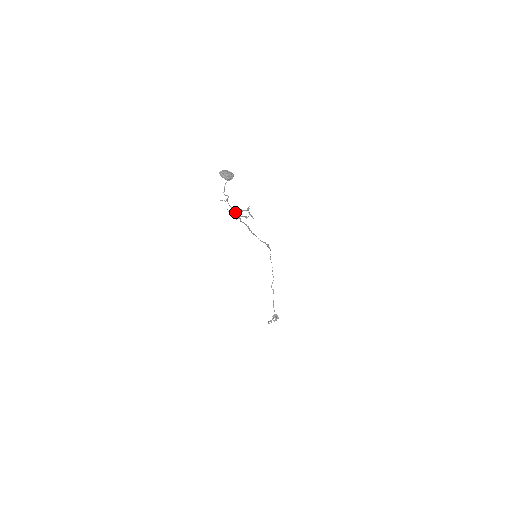
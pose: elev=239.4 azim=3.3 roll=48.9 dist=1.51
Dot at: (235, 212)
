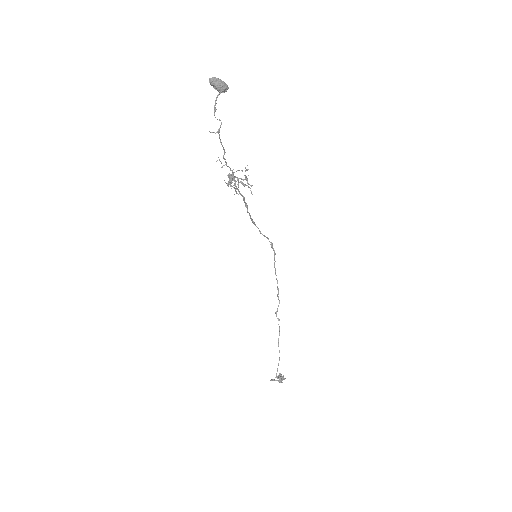
Dot at: (229, 167)
